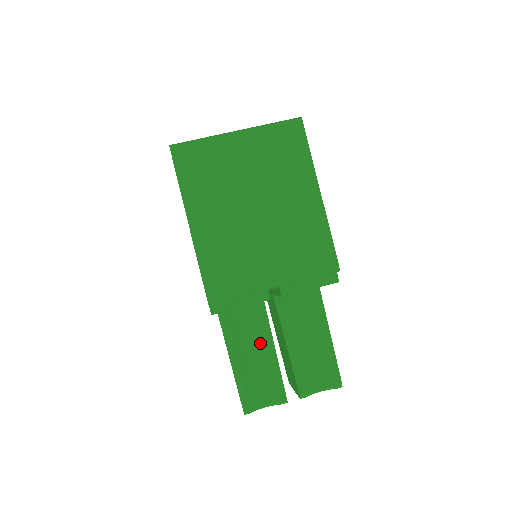
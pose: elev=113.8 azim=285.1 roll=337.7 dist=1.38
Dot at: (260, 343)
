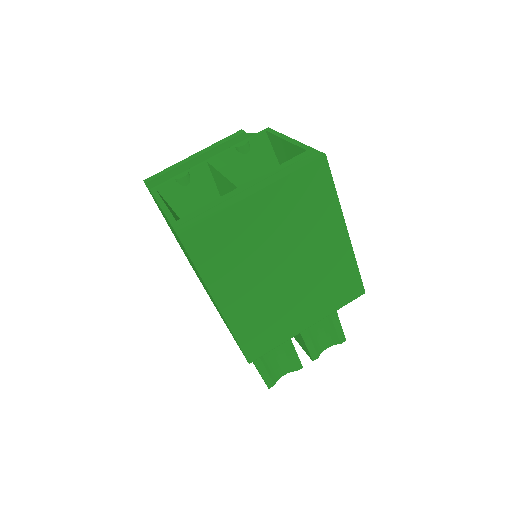
Dot at: occluded
